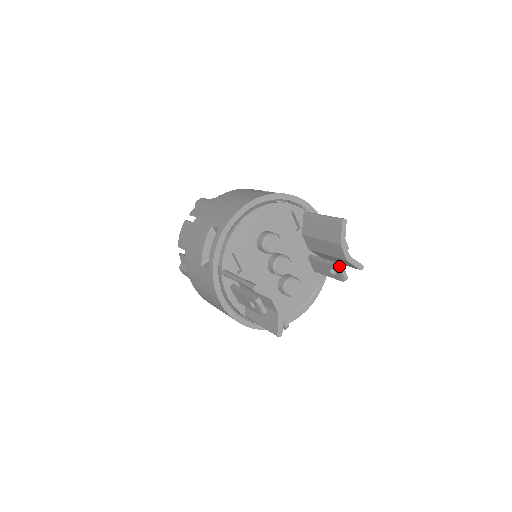
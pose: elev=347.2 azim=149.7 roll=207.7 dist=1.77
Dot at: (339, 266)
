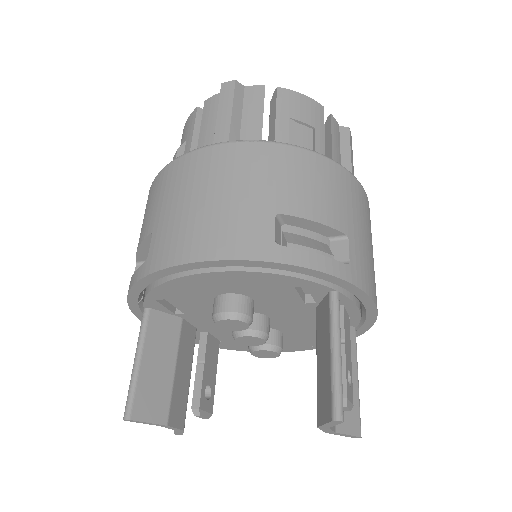
Dot at: occluded
